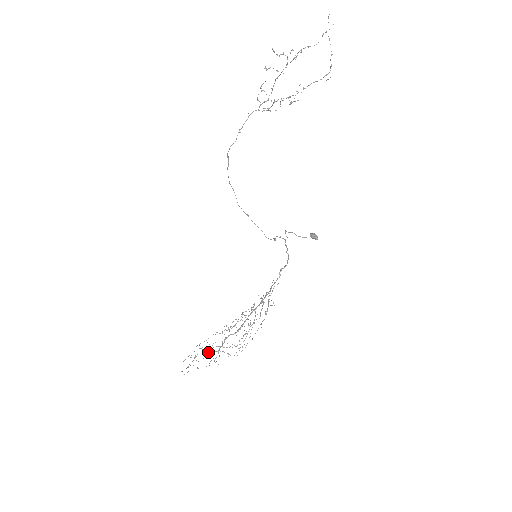
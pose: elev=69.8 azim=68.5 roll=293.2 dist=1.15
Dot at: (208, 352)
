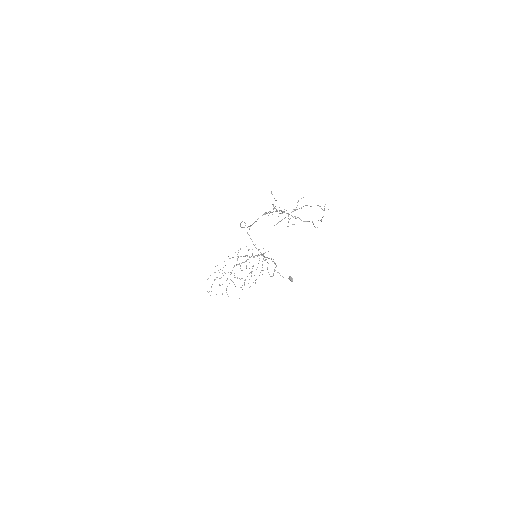
Dot at: occluded
